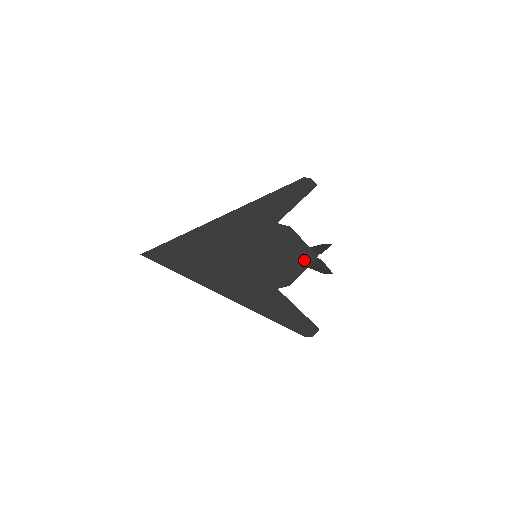
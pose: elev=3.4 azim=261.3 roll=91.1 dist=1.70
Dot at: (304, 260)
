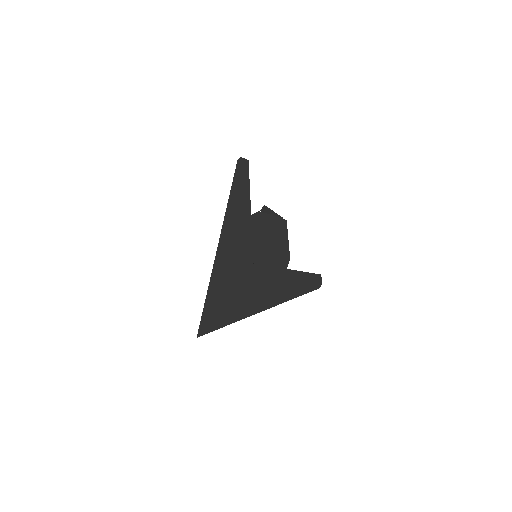
Dot at: (283, 231)
